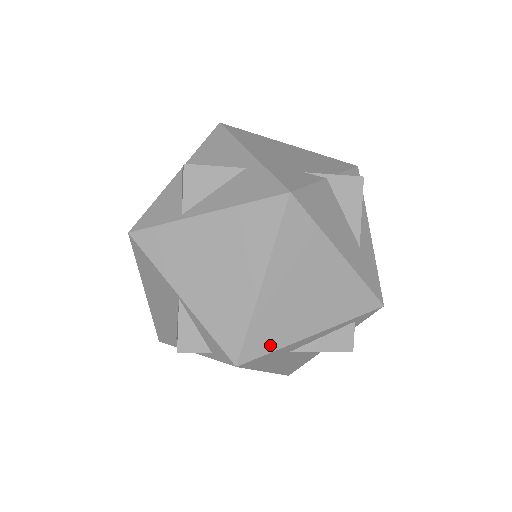
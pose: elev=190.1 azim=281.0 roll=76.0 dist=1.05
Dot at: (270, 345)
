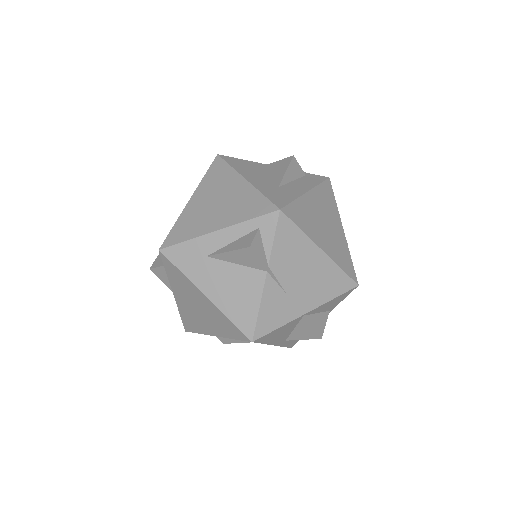
Dot at: (184, 237)
